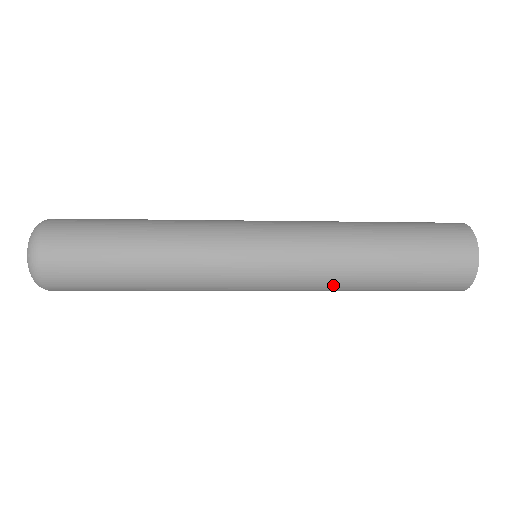
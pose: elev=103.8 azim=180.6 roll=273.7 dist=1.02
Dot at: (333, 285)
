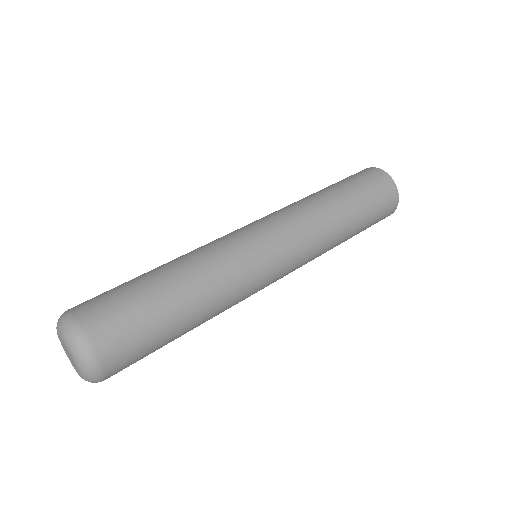
Dot at: occluded
